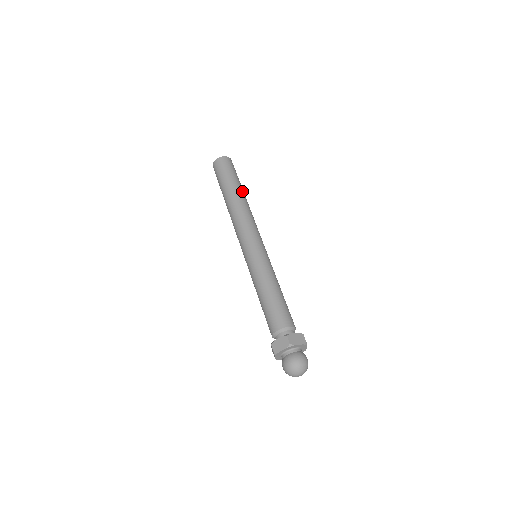
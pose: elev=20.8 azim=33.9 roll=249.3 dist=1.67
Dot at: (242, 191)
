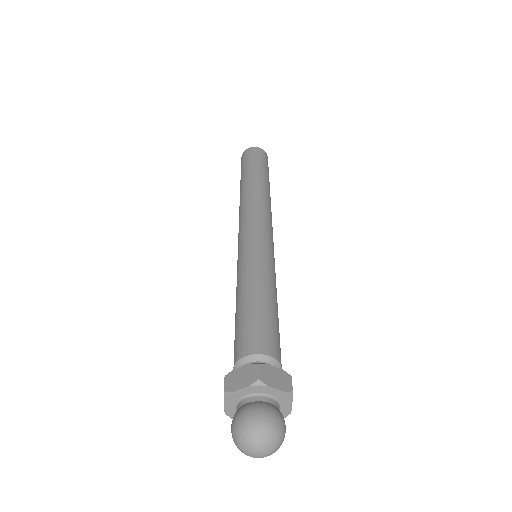
Dot at: (254, 177)
